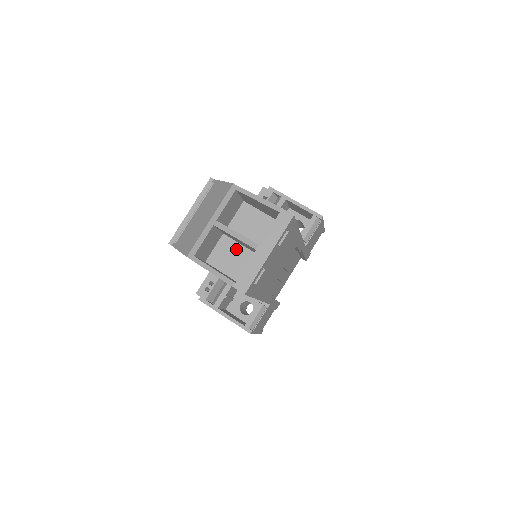
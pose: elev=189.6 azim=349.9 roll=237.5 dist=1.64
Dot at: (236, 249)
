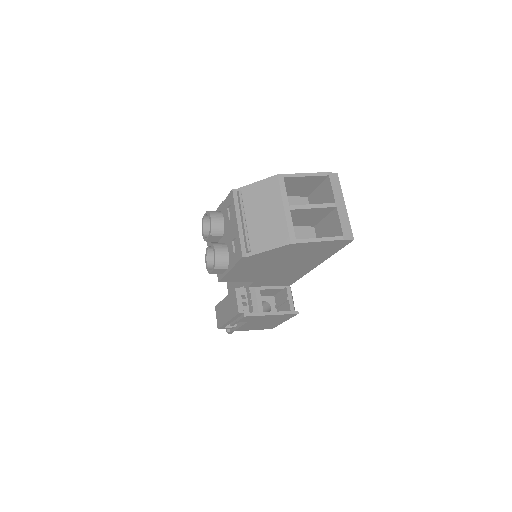
Dot at: occluded
